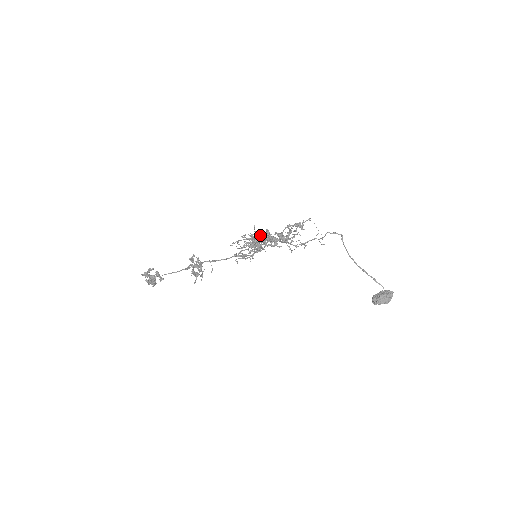
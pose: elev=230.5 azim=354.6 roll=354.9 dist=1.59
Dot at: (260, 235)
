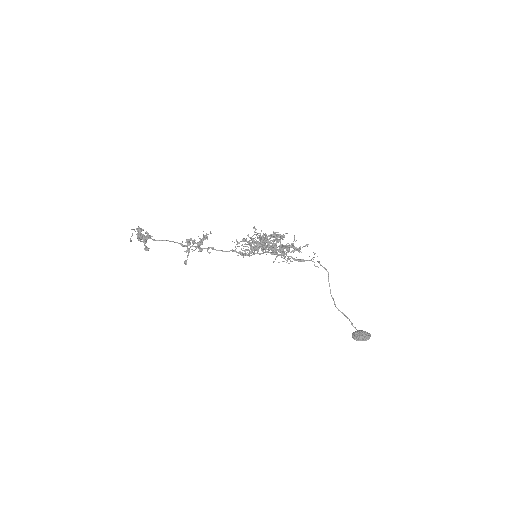
Dot at: occluded
